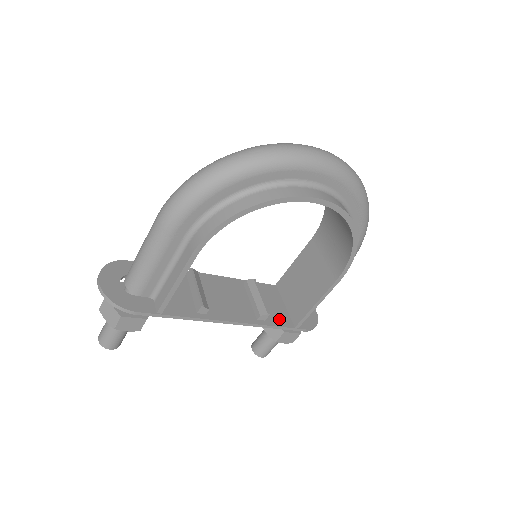
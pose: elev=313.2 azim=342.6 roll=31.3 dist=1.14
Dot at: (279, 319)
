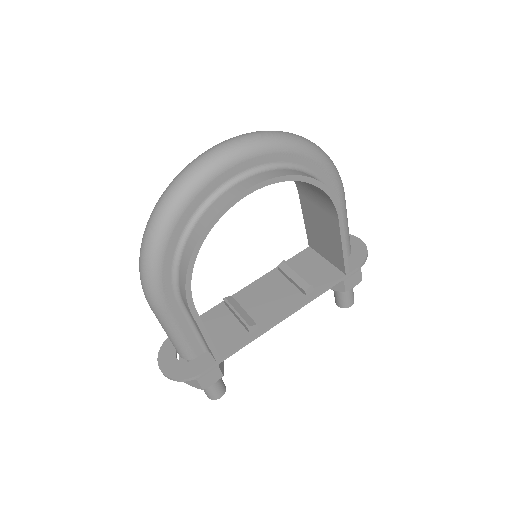
Dot at: (327, 278)
